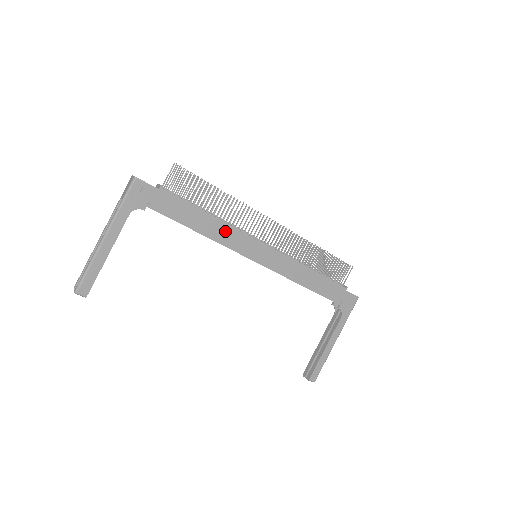
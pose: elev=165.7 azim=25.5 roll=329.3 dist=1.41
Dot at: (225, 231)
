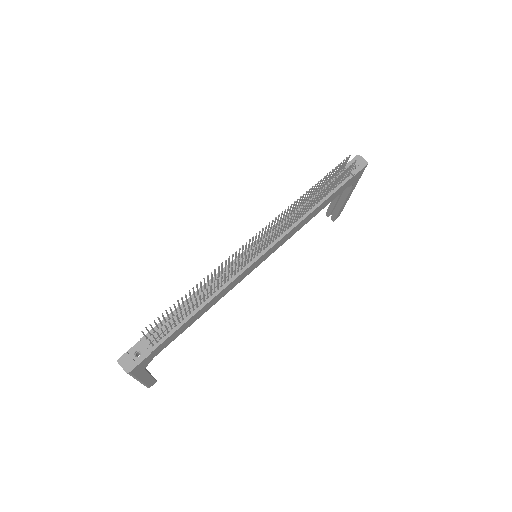
Dot at: (223, 292)
